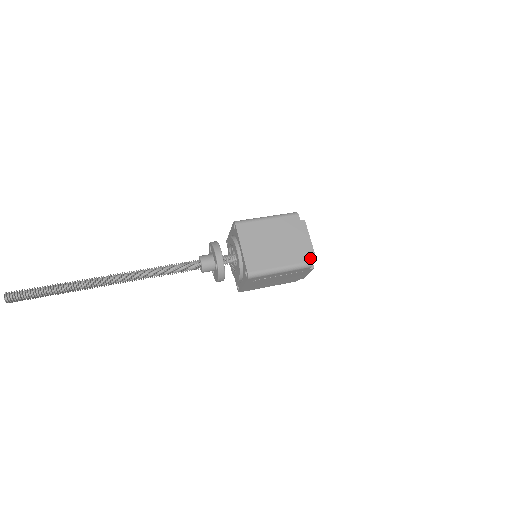
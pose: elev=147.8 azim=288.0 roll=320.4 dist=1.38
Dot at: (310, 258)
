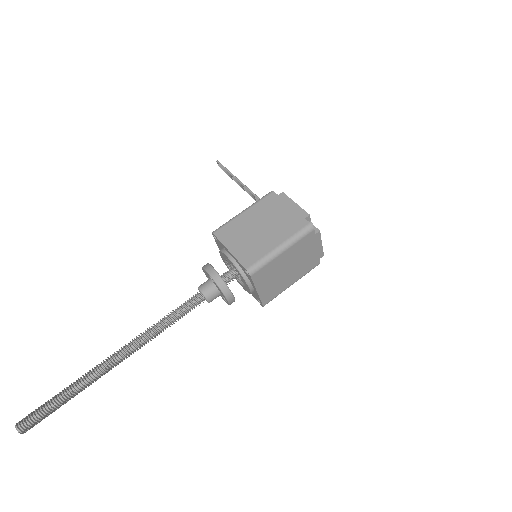
Dot at: (319, 262)
